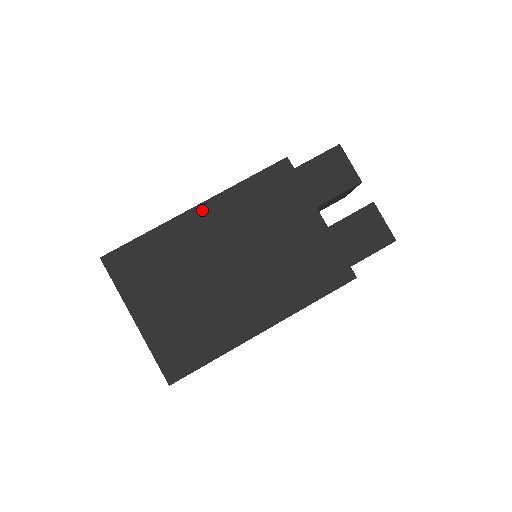
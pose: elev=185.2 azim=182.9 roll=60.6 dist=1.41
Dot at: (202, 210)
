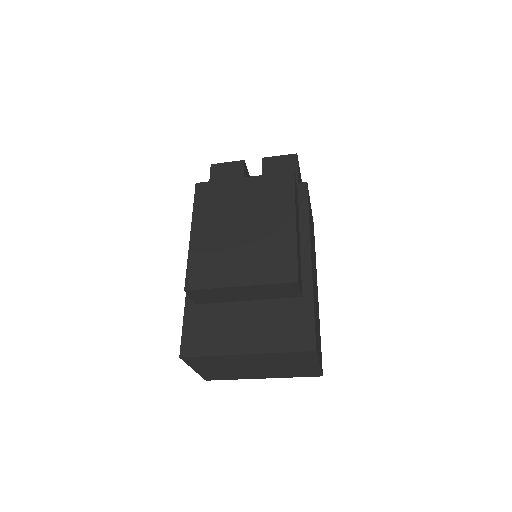
Dot at: (190, 249)
